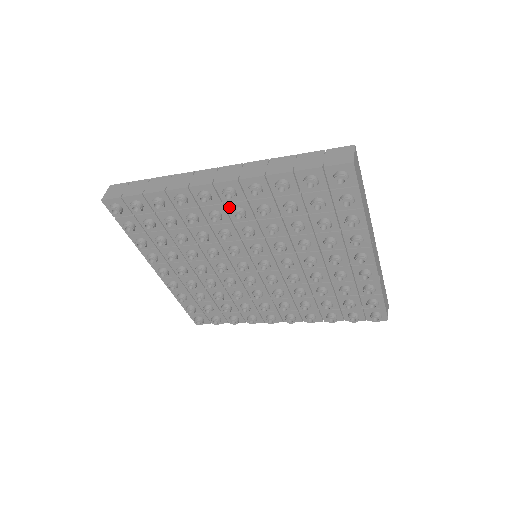
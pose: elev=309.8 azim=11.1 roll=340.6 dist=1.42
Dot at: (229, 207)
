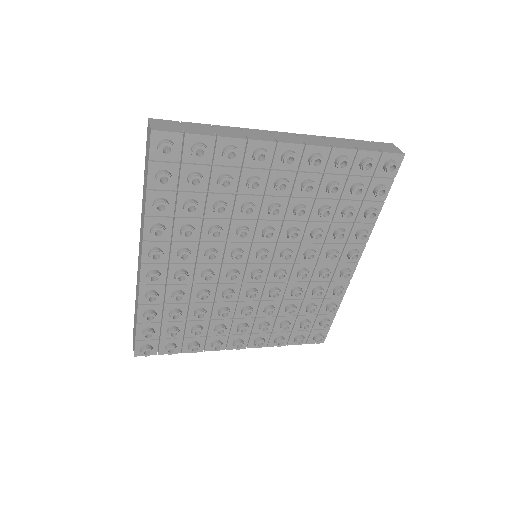
Dot at: (175, 260)
